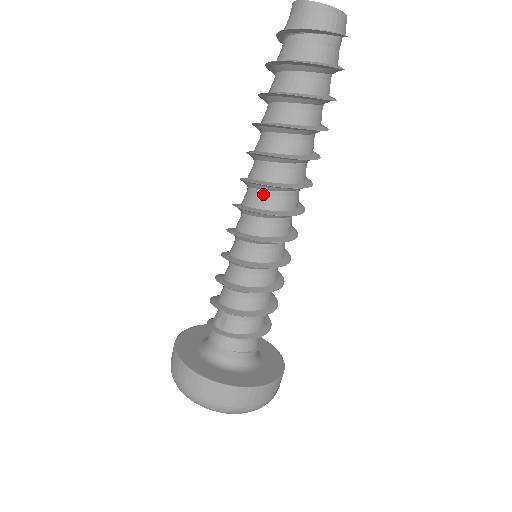
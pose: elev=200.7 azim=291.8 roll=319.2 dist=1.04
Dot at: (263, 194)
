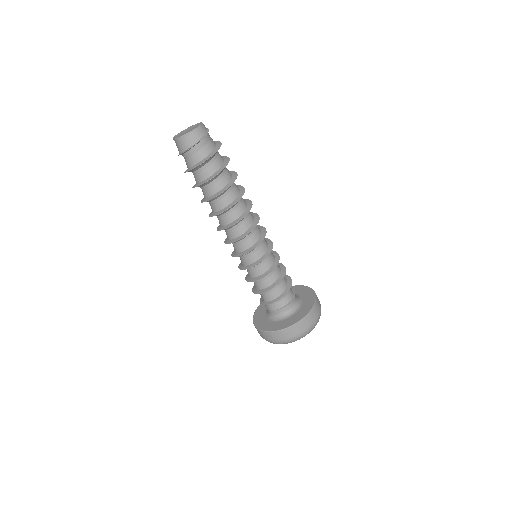
Dot at: (228, 232)
